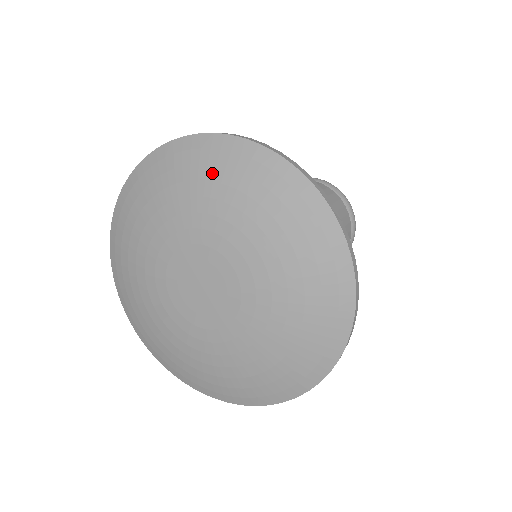
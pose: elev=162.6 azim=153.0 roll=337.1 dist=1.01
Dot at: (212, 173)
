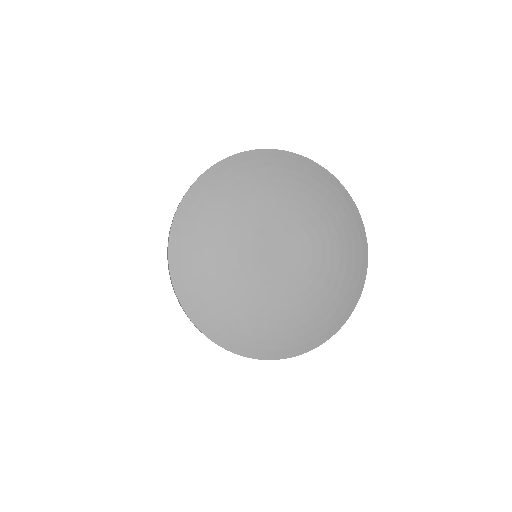
Dot at: (276, 172)
